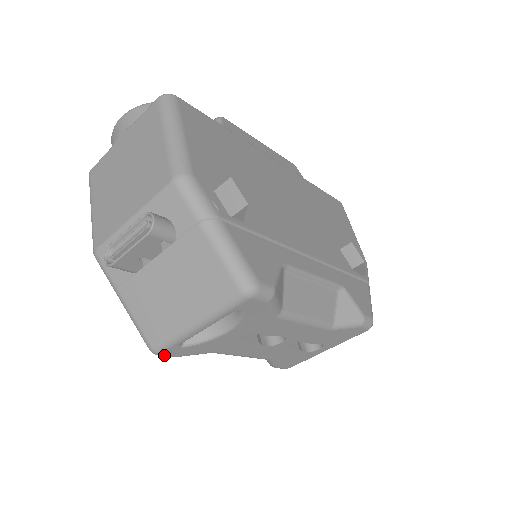
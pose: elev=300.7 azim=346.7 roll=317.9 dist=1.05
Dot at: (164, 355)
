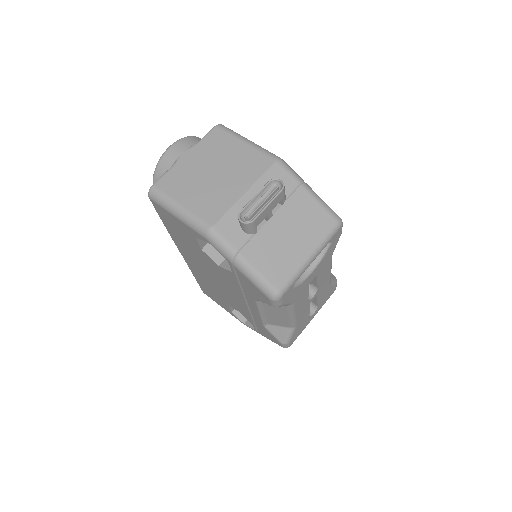
Dot at: (282, 299)
